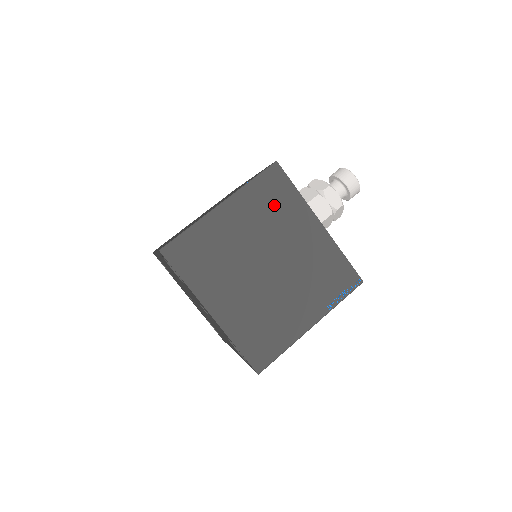
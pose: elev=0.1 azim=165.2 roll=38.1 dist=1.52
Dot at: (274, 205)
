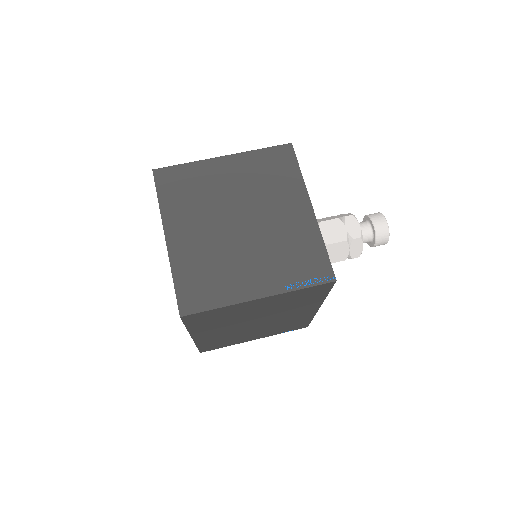
Dot at: (272, 175)
